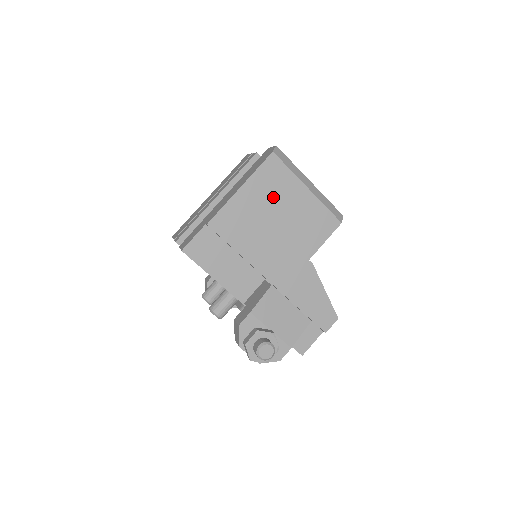
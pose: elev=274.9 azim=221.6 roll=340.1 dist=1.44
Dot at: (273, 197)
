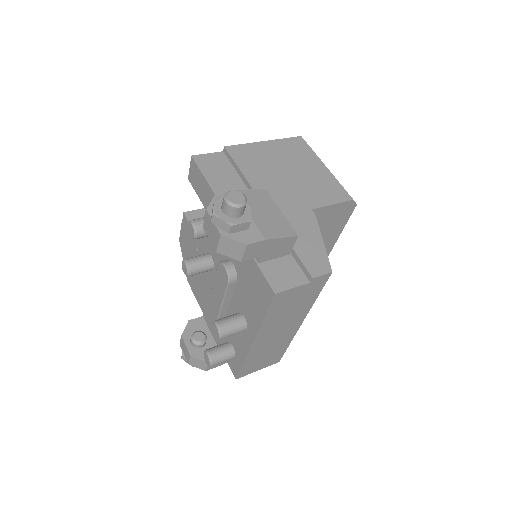
Dot at: (291, 157)
